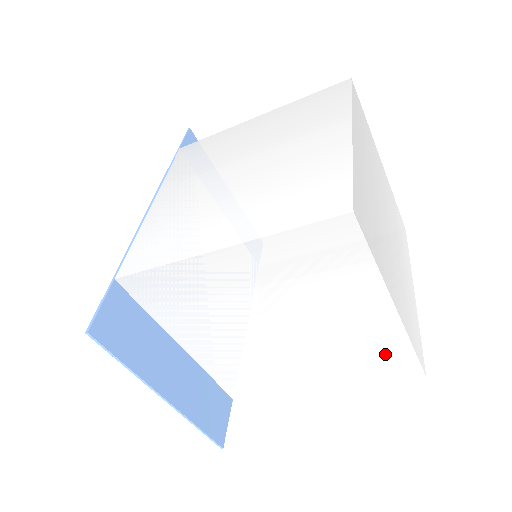
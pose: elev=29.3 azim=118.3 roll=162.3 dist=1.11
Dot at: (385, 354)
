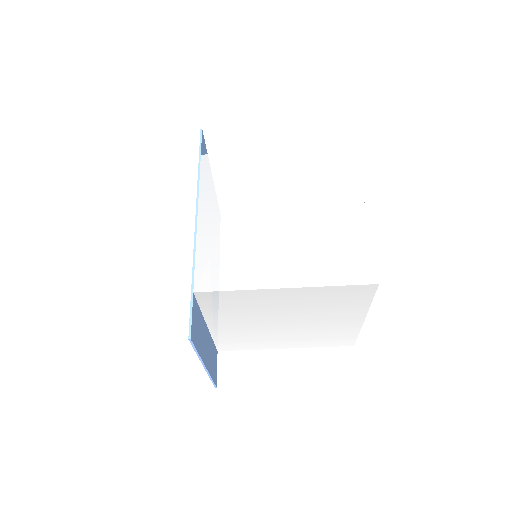
Dot at: (340, 336)
